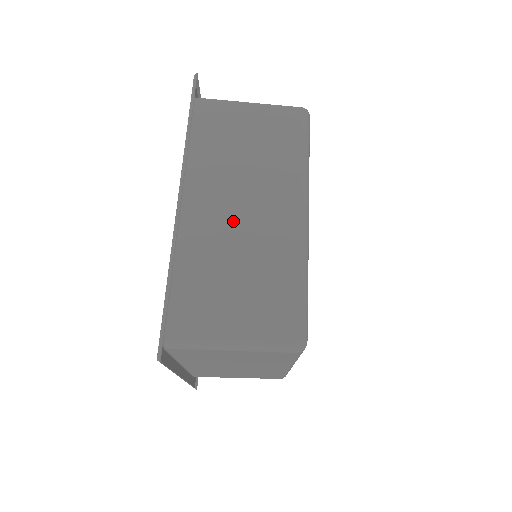
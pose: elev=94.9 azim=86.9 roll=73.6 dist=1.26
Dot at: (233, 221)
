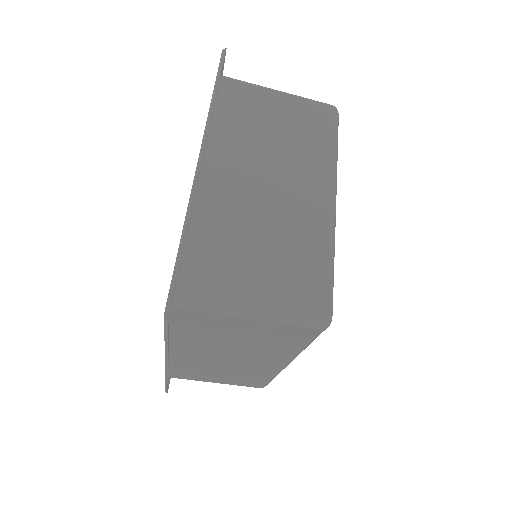
Dot at: (219, 361)
